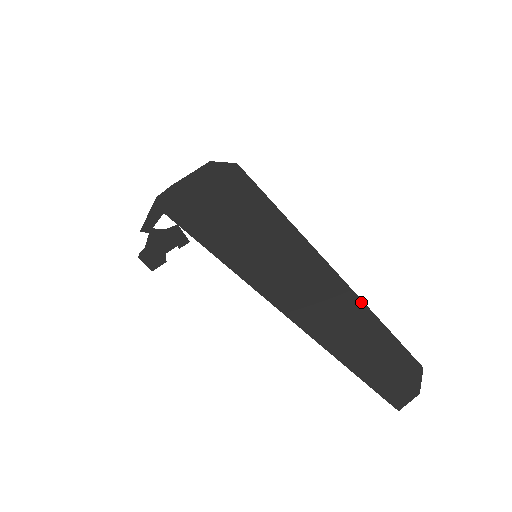
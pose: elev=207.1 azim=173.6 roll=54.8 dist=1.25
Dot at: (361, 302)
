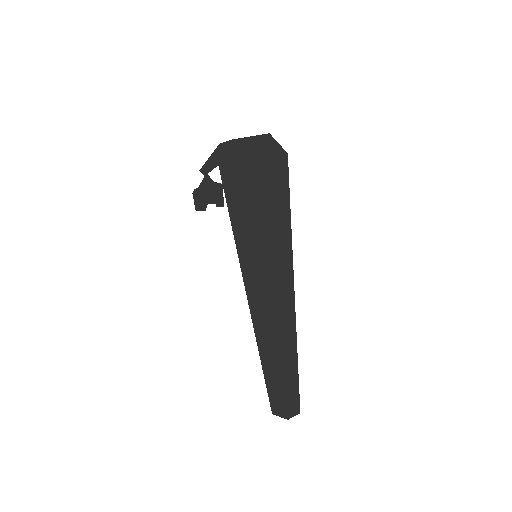
Dot at: (296, 348)
